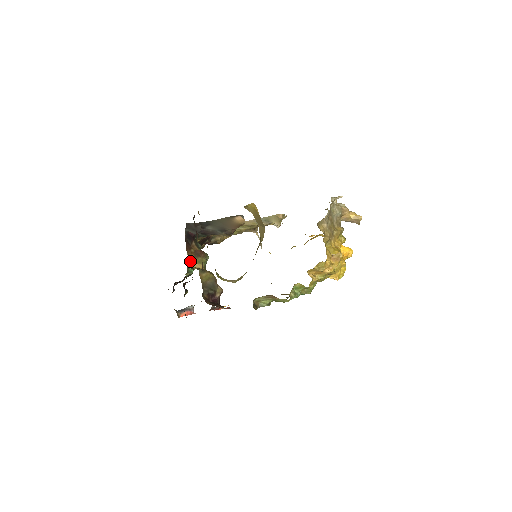
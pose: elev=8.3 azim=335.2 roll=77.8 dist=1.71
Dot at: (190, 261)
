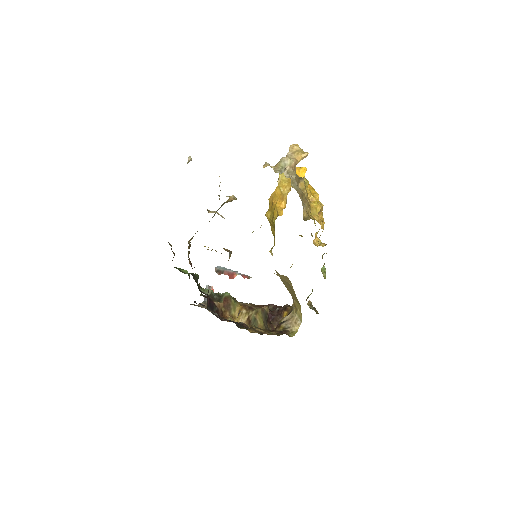
Dot at: (233, 319)
